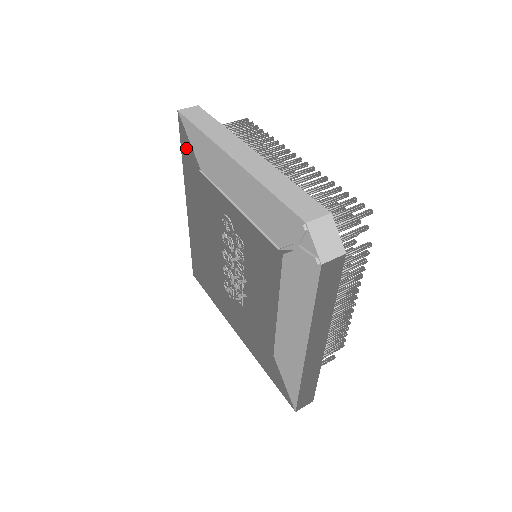
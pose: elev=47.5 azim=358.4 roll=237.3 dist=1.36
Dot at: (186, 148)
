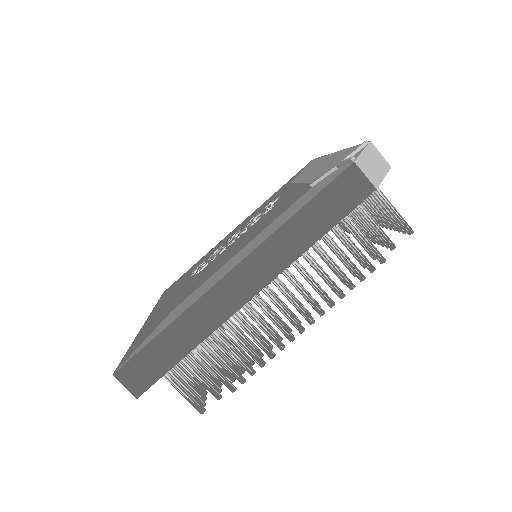
Dot at: (291, 179)
